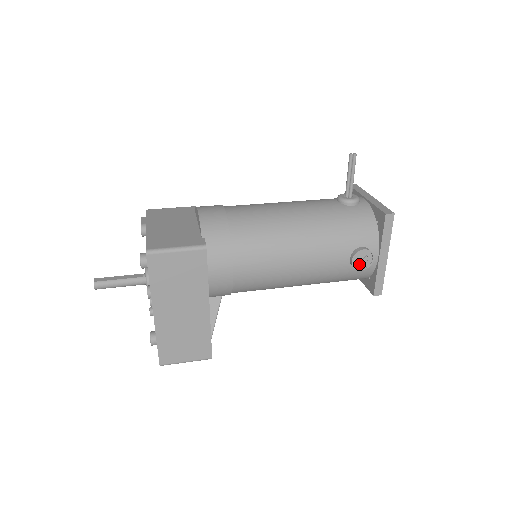
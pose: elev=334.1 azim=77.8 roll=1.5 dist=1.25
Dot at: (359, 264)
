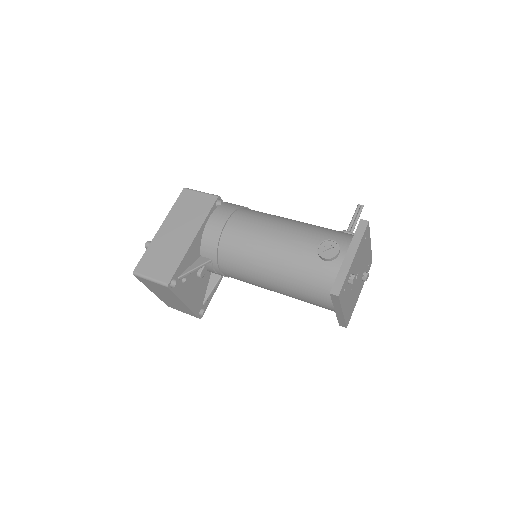
Dot at: (324, 253)
